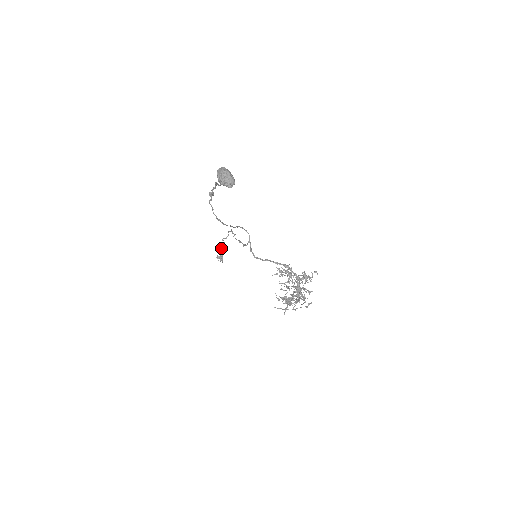
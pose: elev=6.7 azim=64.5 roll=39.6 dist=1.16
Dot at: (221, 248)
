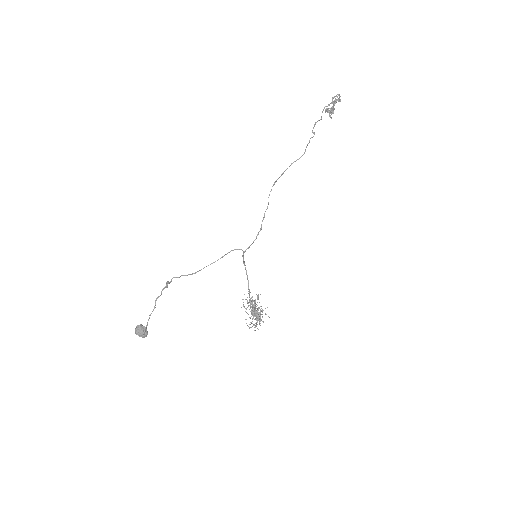
Dot at: (335, 98)
